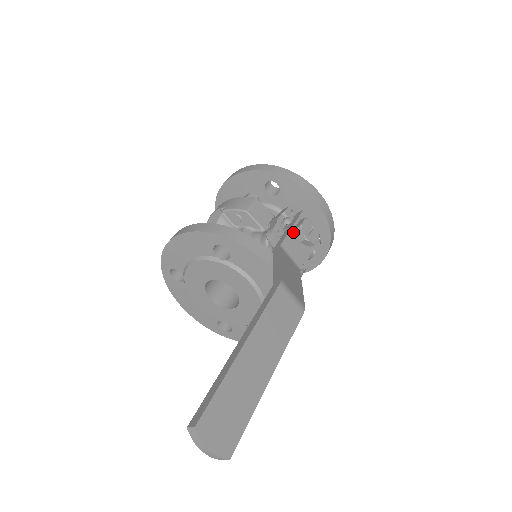
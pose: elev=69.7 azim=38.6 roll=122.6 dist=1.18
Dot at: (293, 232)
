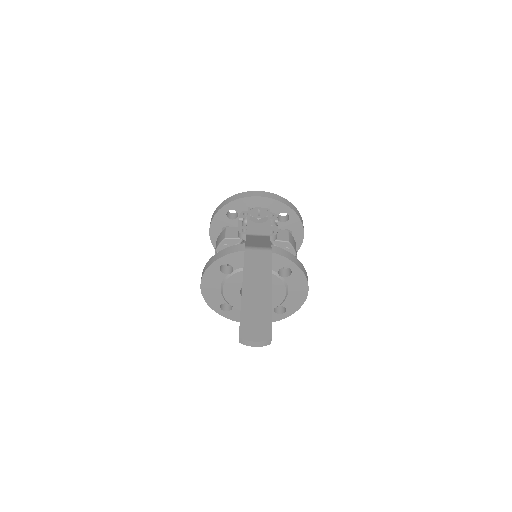
Dot at: (250, 223)
